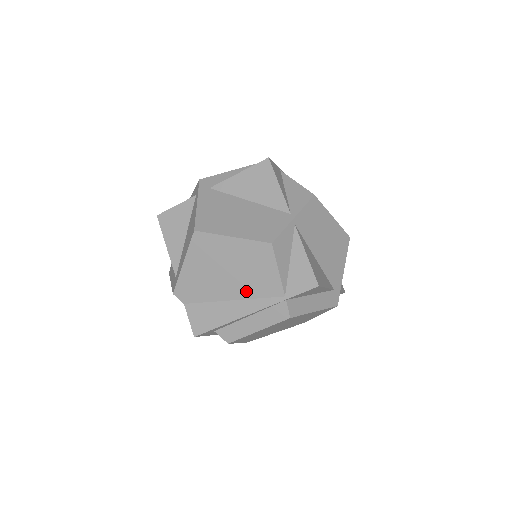
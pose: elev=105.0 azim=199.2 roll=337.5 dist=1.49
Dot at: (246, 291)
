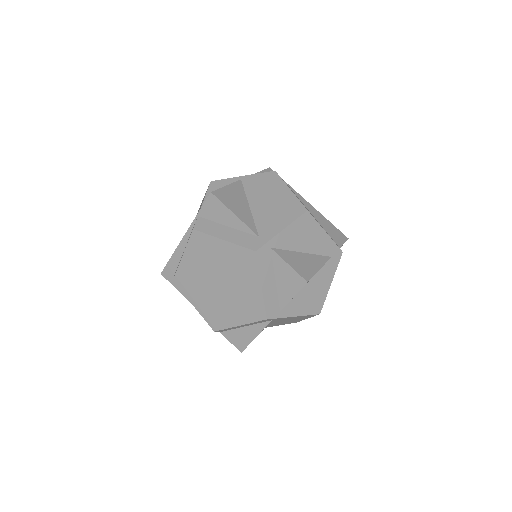
Dot at: occluded
